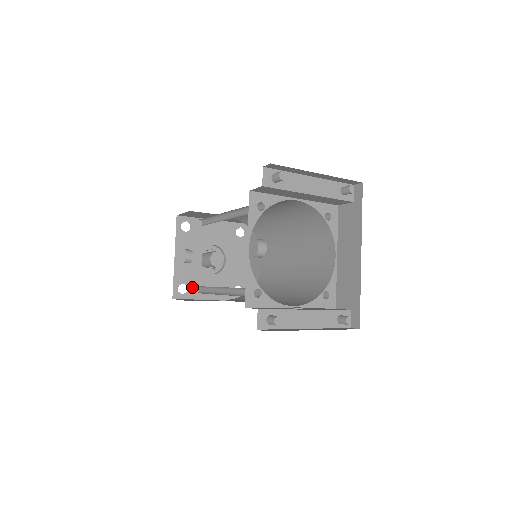
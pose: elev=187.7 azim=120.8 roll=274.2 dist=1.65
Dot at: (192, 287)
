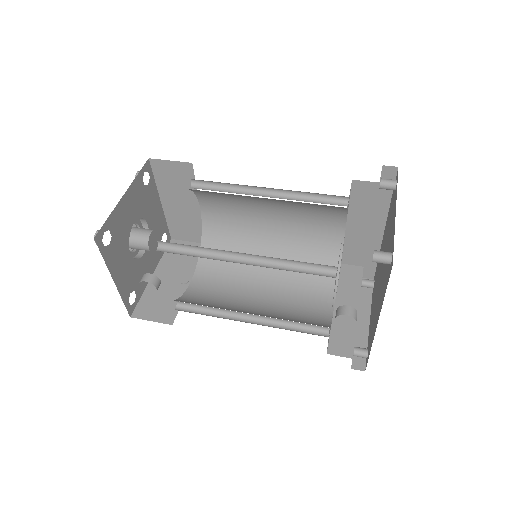
Dot at: (137, 286)
